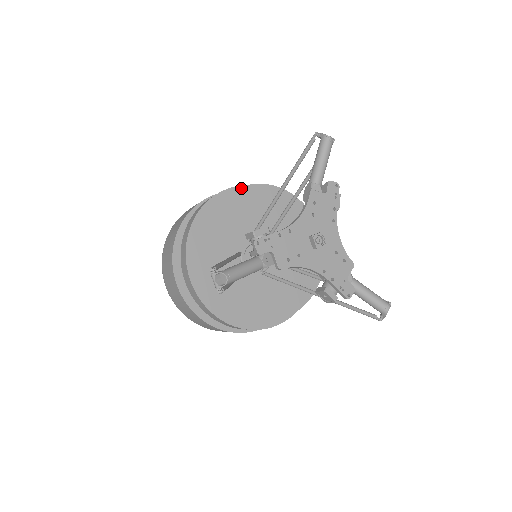
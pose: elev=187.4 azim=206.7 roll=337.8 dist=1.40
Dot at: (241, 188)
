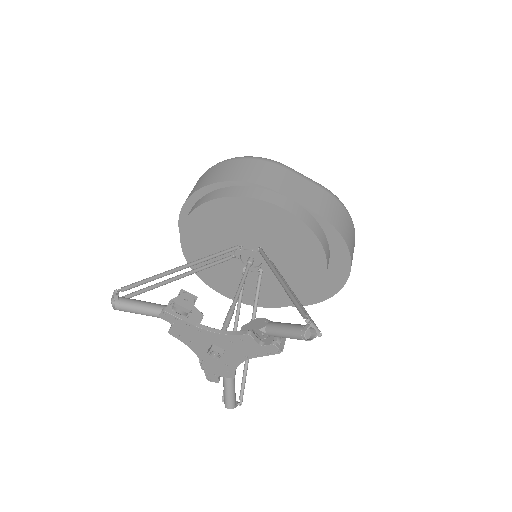
Dot at: (295, 218)
